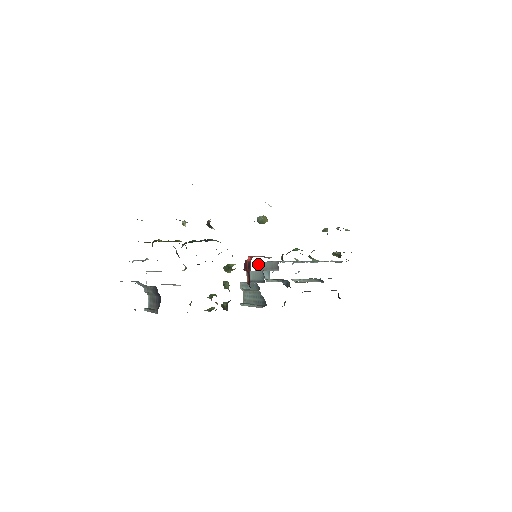
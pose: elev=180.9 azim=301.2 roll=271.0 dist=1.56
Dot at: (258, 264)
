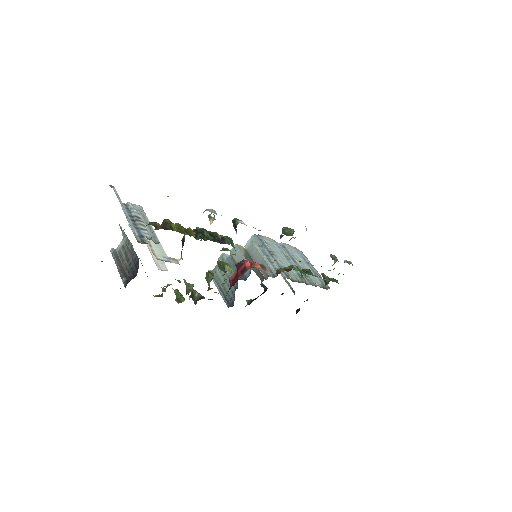
Dot at: (251, 244)
